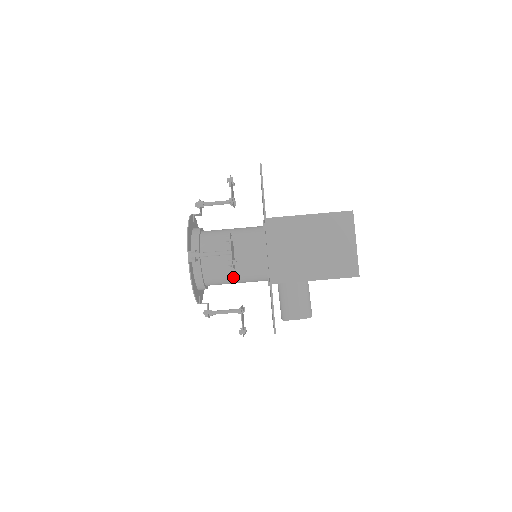
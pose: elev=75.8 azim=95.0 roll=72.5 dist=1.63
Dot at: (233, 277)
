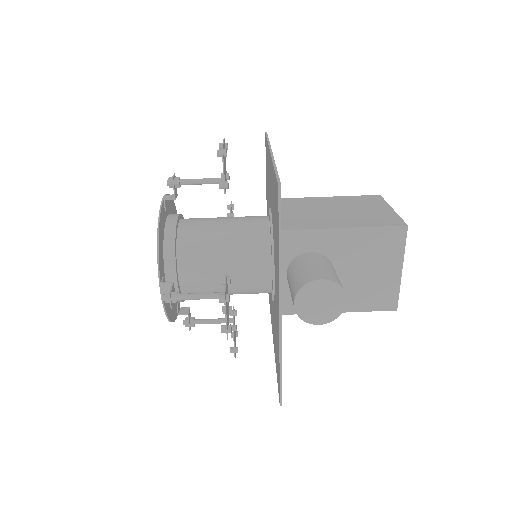
Dot at: (220, 247)
